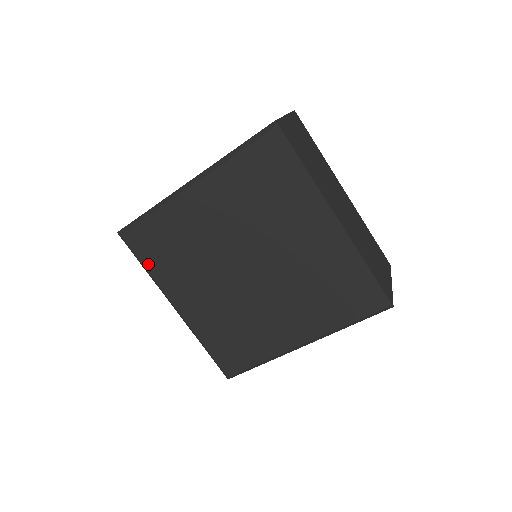
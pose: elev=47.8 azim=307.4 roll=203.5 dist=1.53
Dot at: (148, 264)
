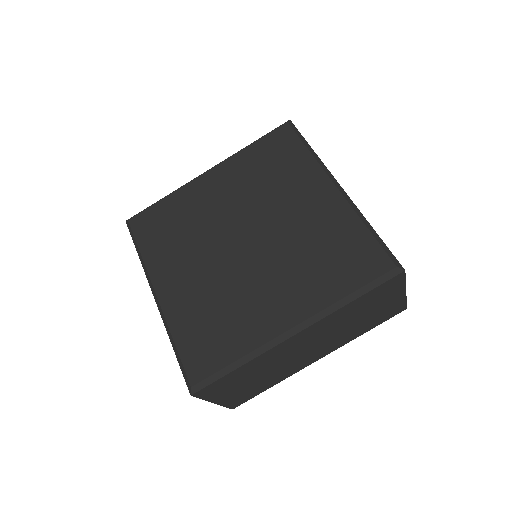
Dot at: (144, 245)
